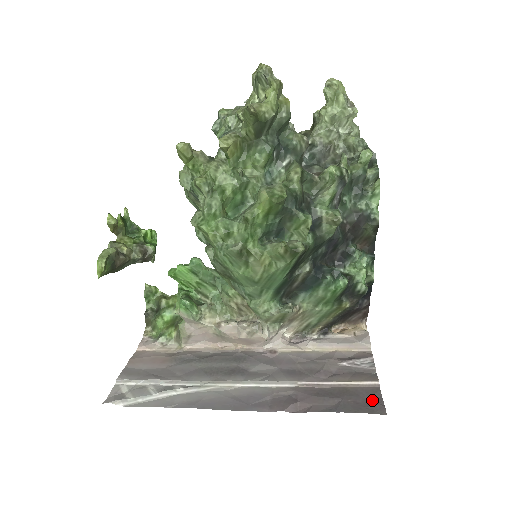
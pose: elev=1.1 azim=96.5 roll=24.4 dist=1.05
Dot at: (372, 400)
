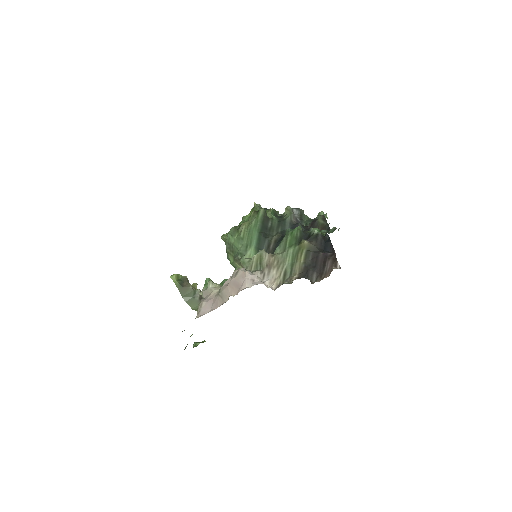
Dot at: occluded
